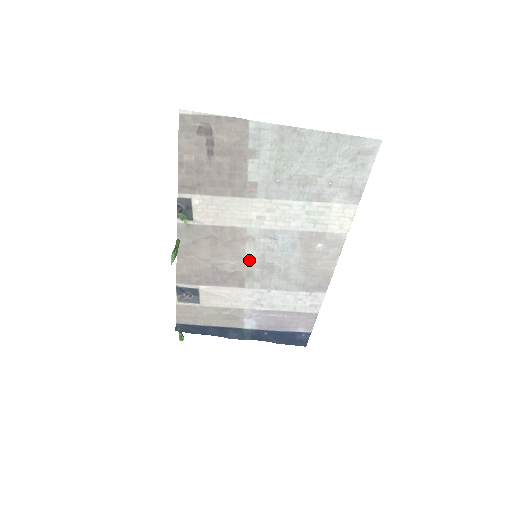
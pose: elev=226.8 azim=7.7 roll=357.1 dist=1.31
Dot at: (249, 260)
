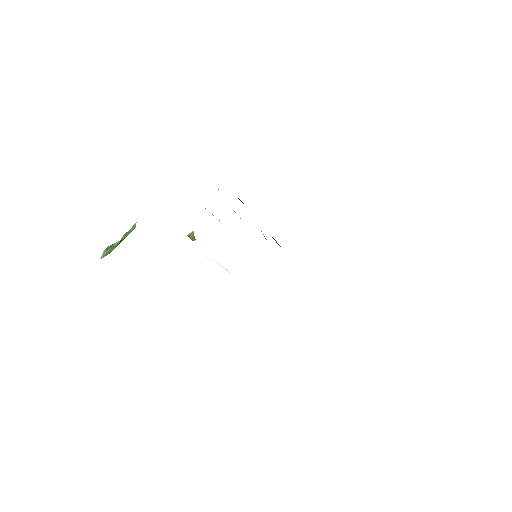
Dot at: occluded
